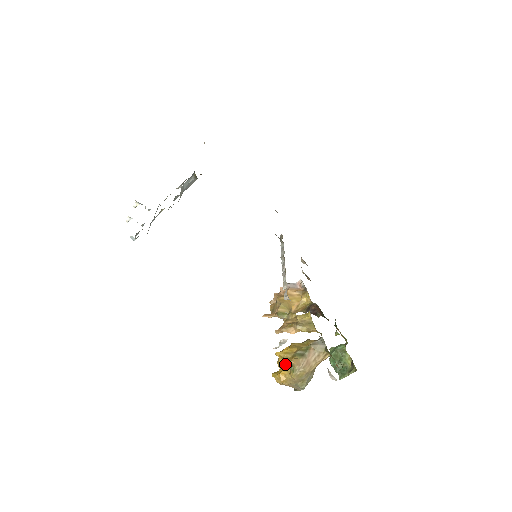
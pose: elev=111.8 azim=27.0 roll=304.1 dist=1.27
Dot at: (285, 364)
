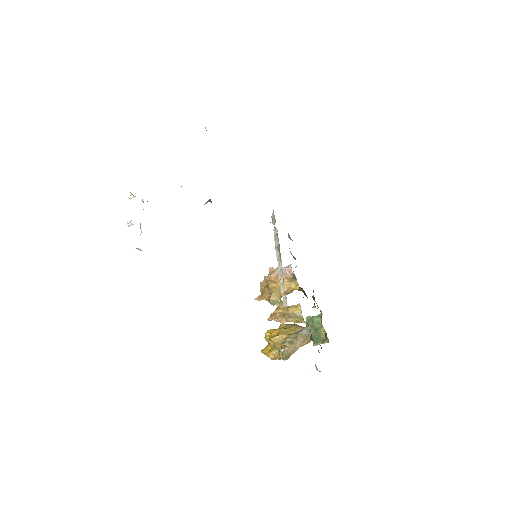
Dot at: (274, 346)
